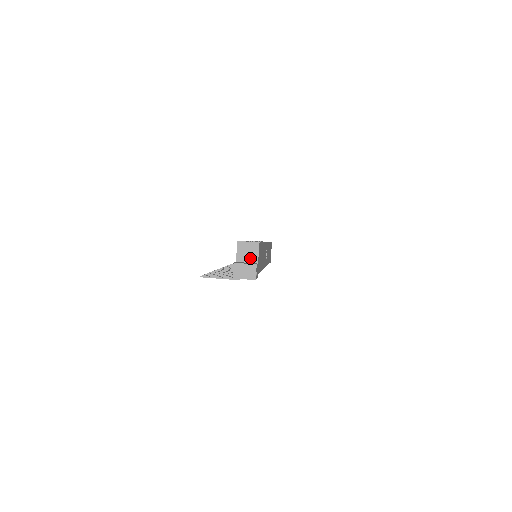
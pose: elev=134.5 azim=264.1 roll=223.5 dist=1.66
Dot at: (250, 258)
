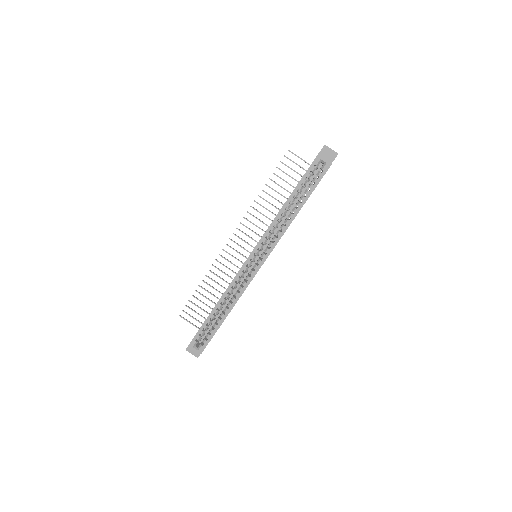
Dot at: occluded
